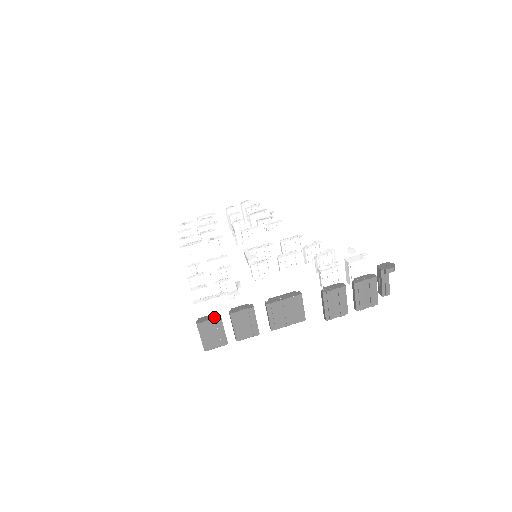
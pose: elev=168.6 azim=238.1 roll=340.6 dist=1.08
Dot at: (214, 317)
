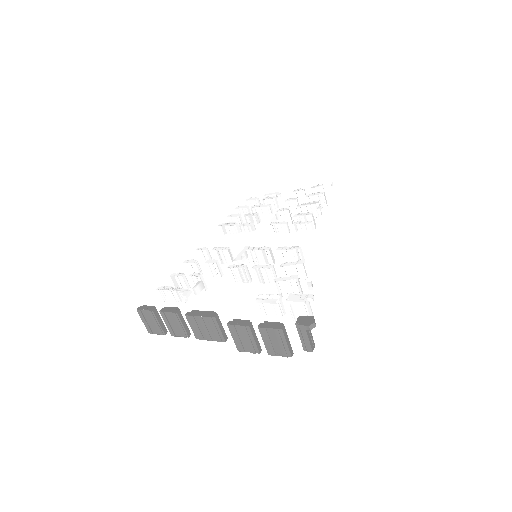
Dot at: (149, 309)
